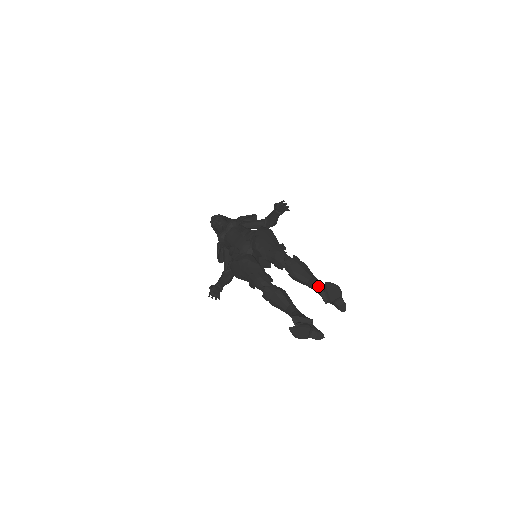
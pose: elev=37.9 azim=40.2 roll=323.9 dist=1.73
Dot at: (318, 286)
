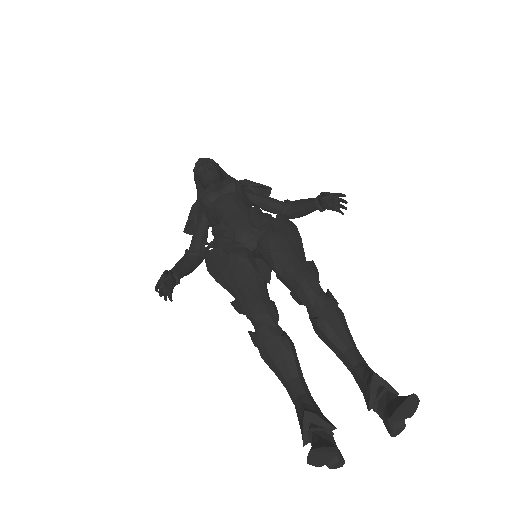
Dot at: (373, 377)
